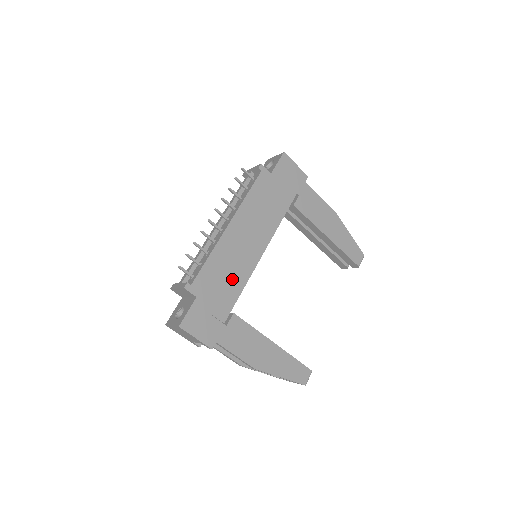
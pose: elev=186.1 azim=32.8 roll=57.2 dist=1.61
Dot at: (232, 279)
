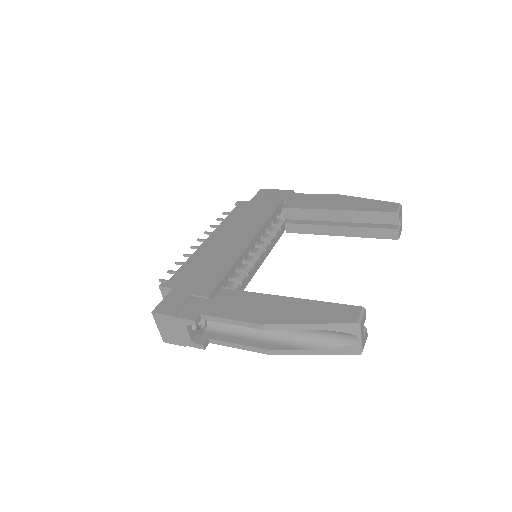
Dot at: (215, 266)
